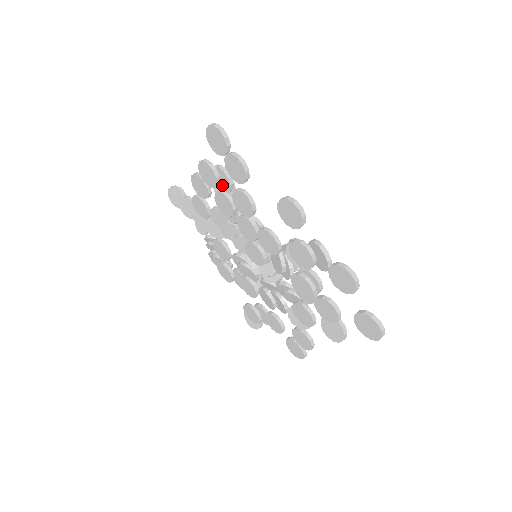
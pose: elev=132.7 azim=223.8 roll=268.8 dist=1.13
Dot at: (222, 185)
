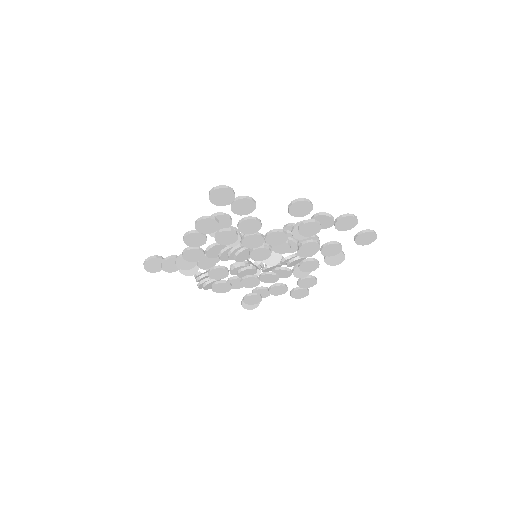
Dot at: (221, 226)
